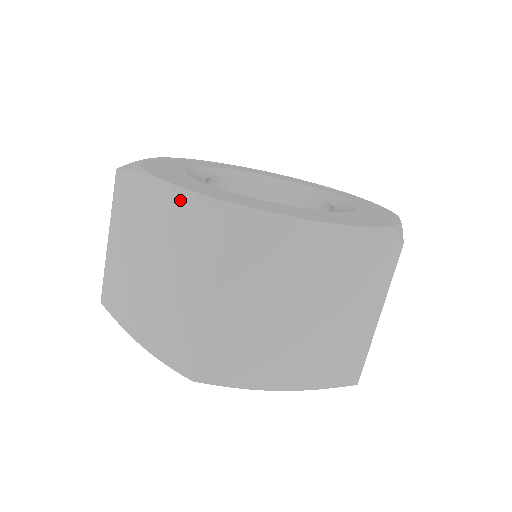
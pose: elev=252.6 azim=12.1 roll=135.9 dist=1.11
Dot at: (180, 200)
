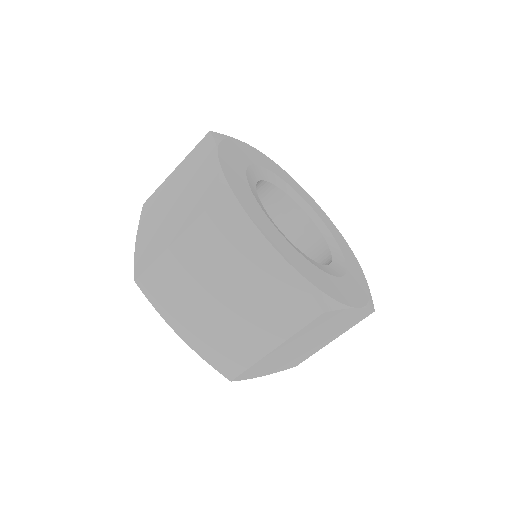
Dot at: (286, 274)
